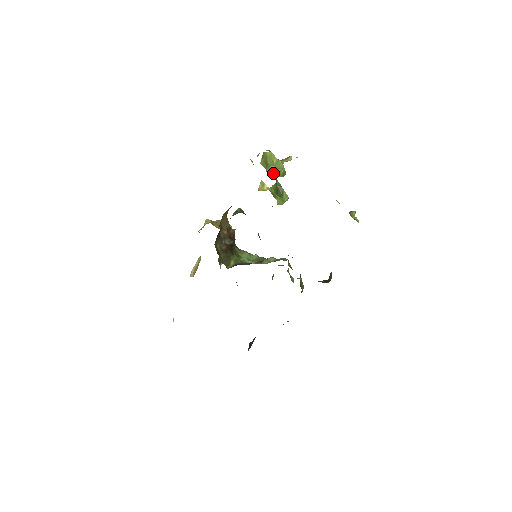
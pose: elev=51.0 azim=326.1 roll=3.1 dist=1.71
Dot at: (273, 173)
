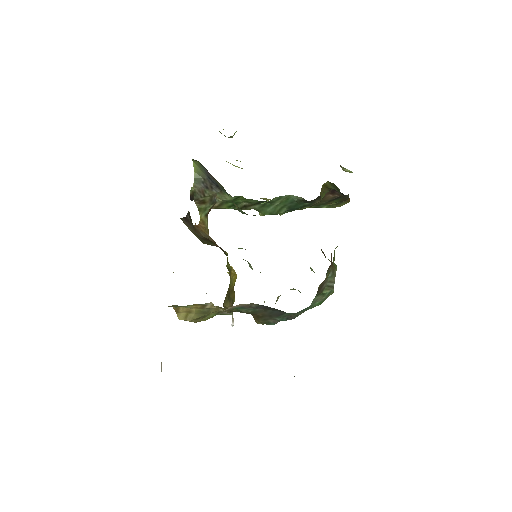
Dot at: occluded
